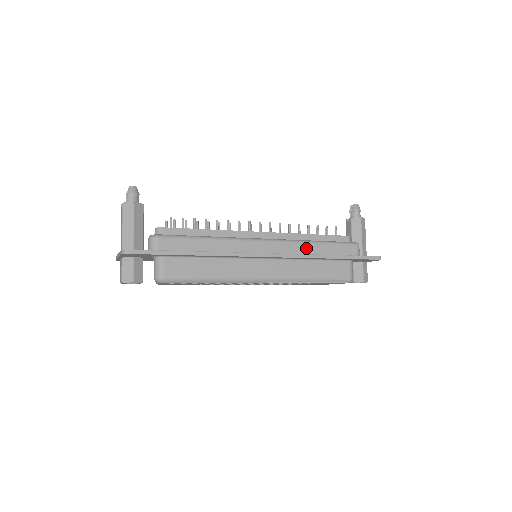
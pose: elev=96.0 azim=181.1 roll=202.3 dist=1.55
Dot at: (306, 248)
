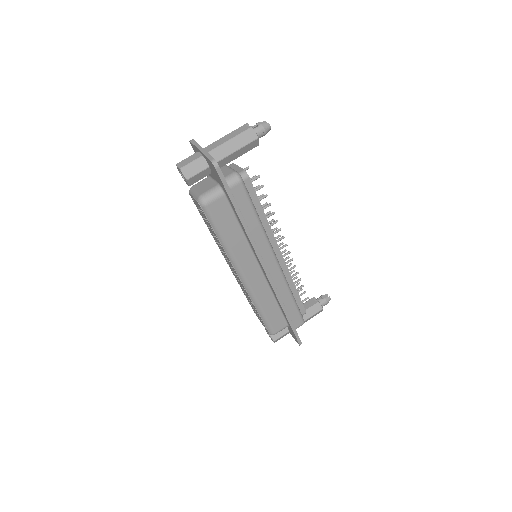
Dot at: (285, 293)
